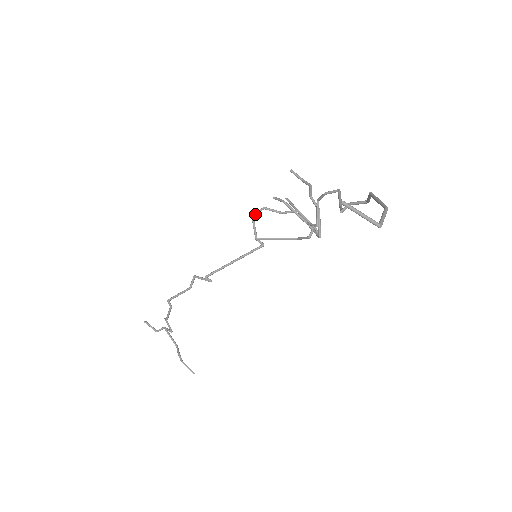
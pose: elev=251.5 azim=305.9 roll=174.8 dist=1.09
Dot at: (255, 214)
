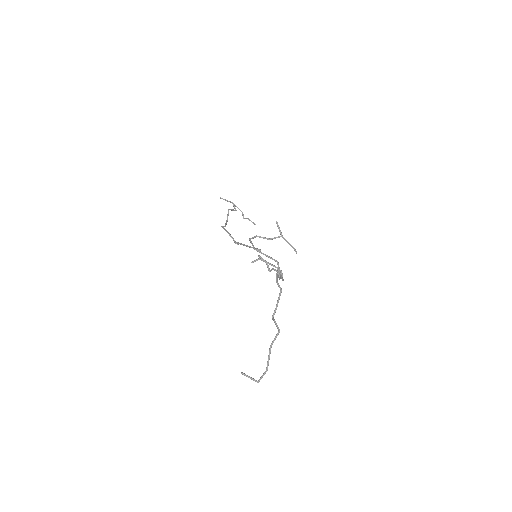
Dot at: occluded
